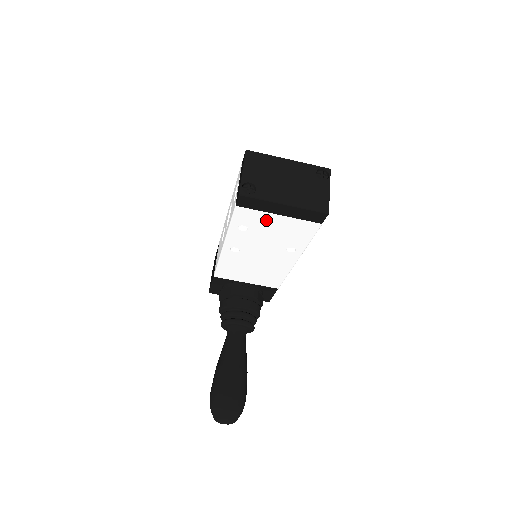
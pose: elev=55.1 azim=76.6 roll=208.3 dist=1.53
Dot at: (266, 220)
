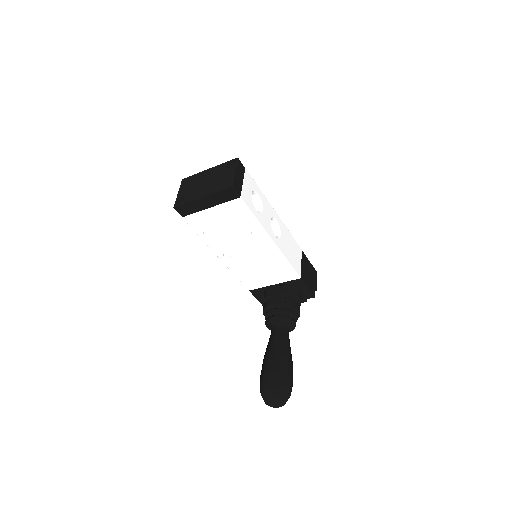
Dot at: (209, 217)
